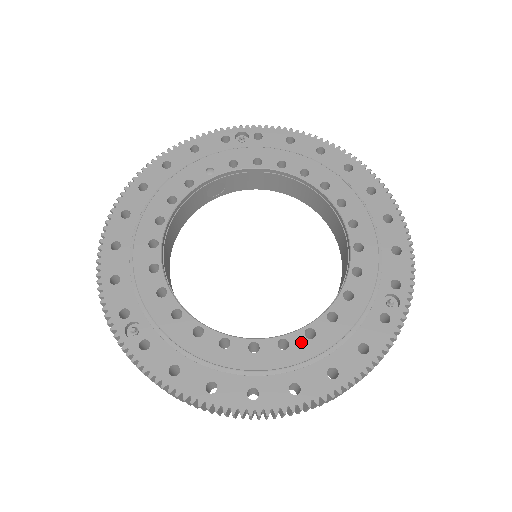
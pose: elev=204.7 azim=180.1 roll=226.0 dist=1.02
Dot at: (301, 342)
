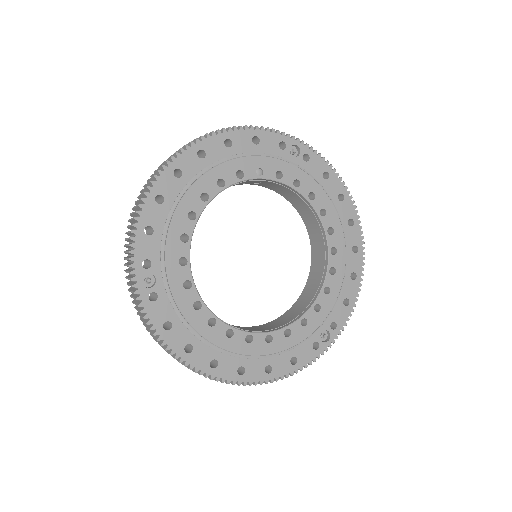
Dot at: (261, 342)
